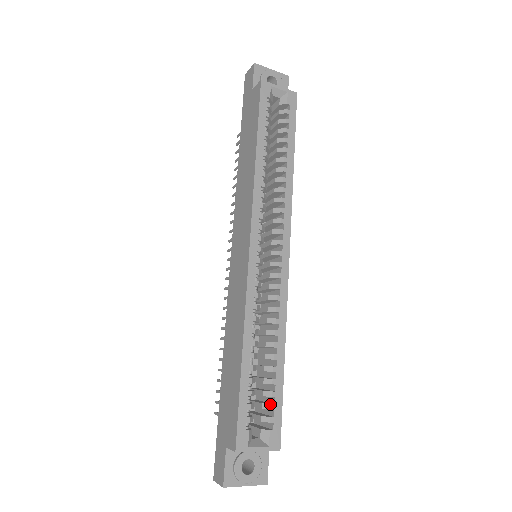
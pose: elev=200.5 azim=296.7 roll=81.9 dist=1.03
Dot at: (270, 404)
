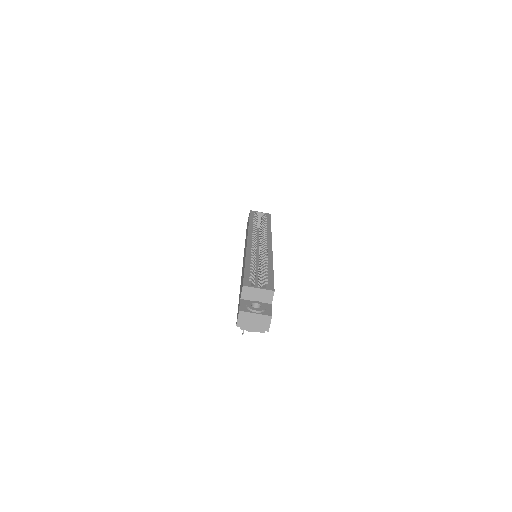
Dot at: (265, 277)
